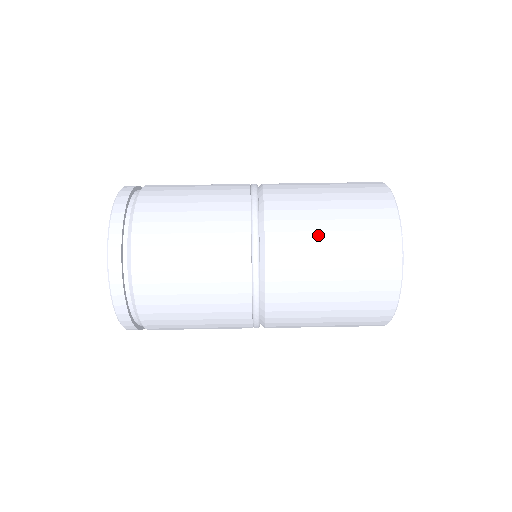
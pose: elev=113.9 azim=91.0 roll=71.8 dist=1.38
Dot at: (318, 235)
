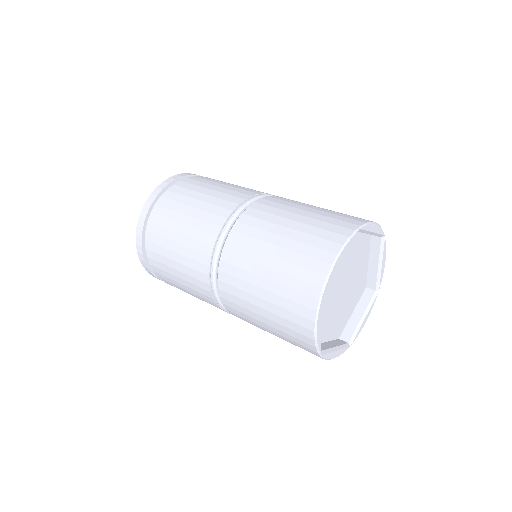
Dot at: (257, 266)
